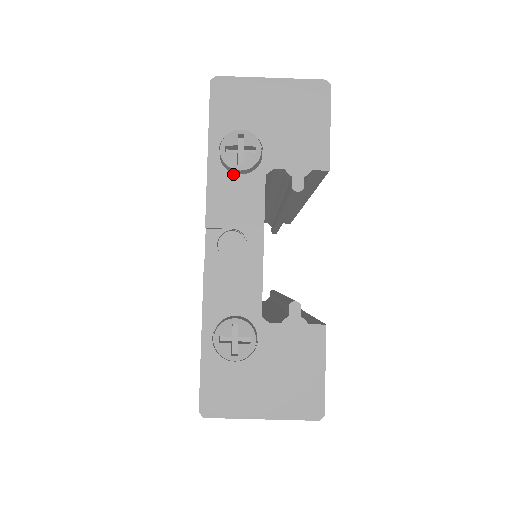
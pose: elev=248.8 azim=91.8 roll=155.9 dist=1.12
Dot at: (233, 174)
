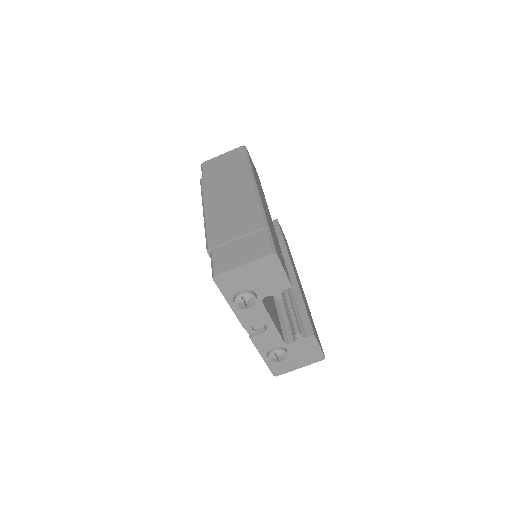
Dot at: occluded
